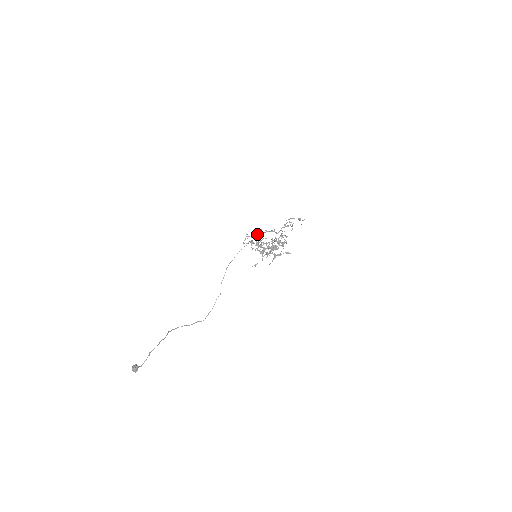
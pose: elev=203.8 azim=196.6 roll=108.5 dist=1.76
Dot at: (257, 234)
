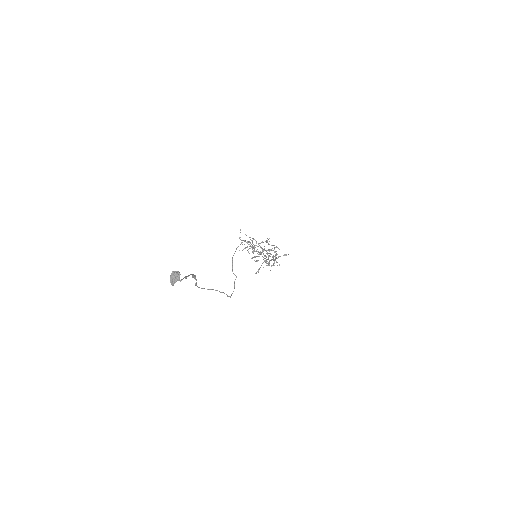
Dot at: occluded
